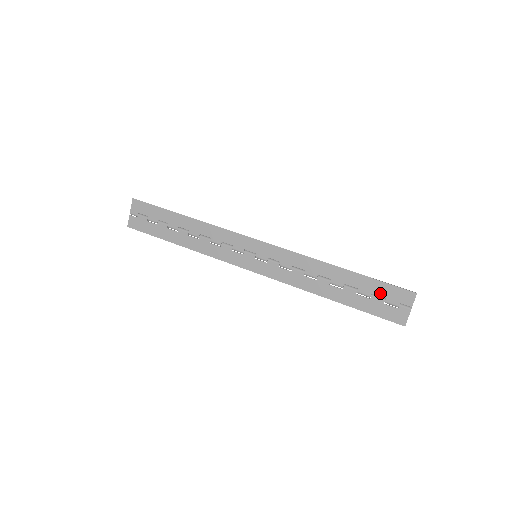
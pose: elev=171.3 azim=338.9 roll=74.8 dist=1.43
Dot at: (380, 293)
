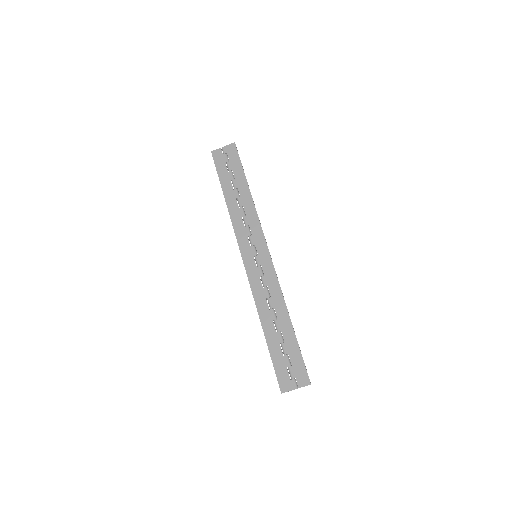
Dot at: (293, 359)
